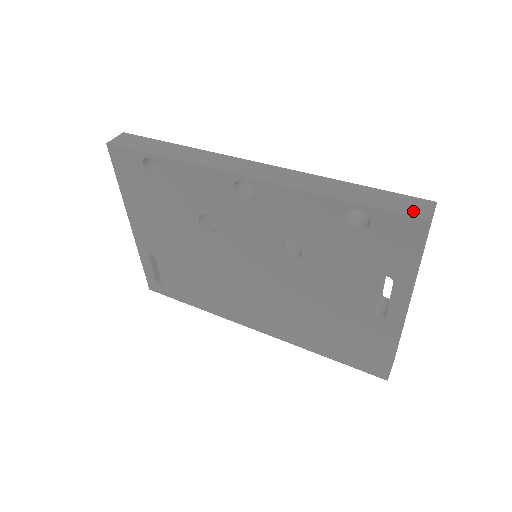
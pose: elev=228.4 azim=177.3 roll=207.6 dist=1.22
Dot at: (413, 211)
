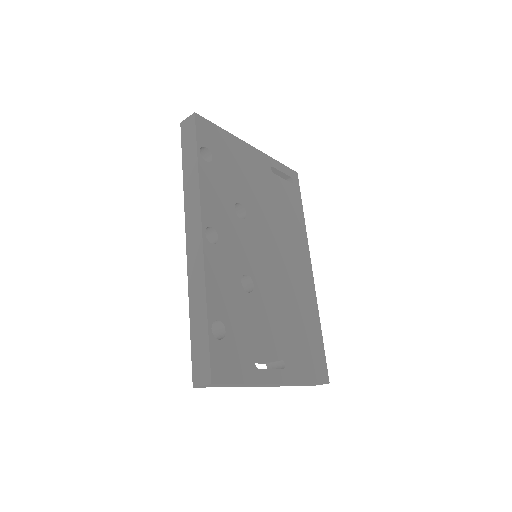
Dot at: (196, 372)
